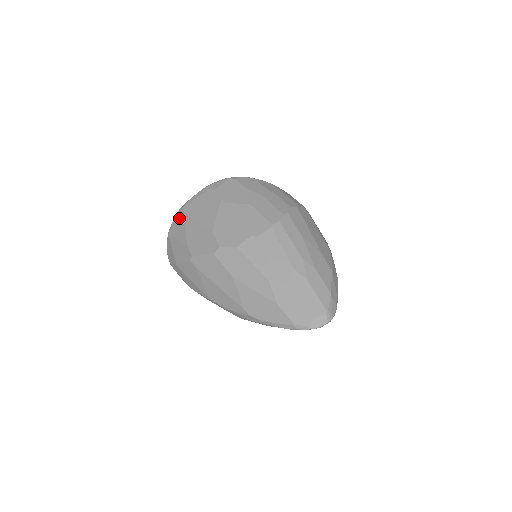
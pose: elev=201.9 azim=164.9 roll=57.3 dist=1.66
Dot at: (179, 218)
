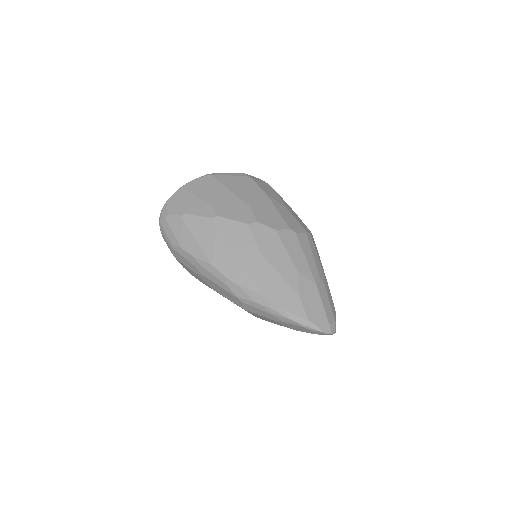
Dot at: (205, 180)
